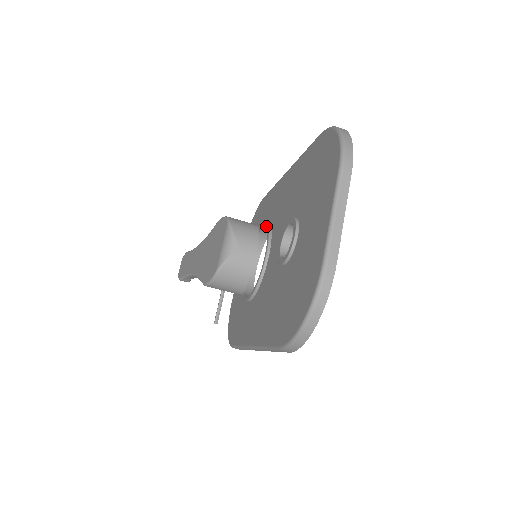
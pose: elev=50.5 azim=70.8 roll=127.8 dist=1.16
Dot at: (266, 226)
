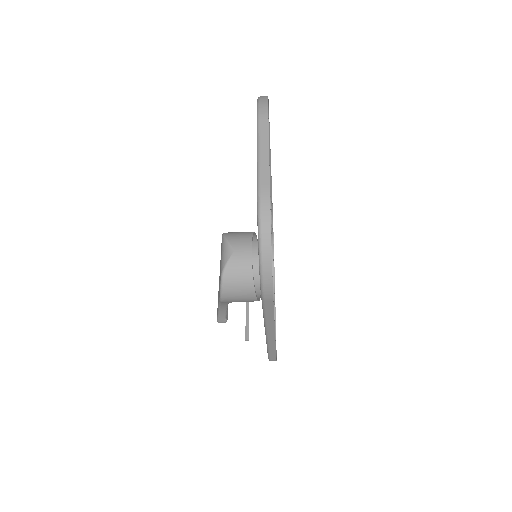
Dot at: occluded
